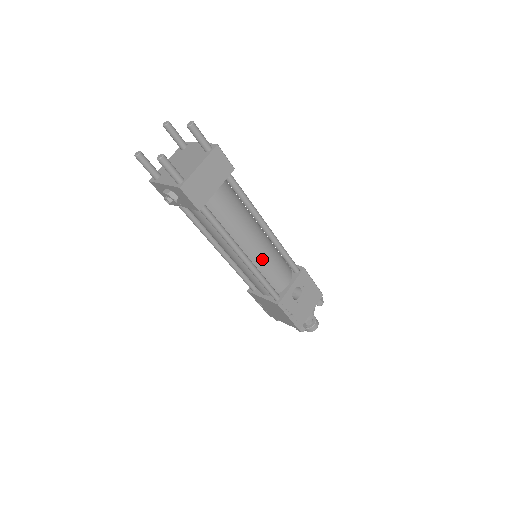
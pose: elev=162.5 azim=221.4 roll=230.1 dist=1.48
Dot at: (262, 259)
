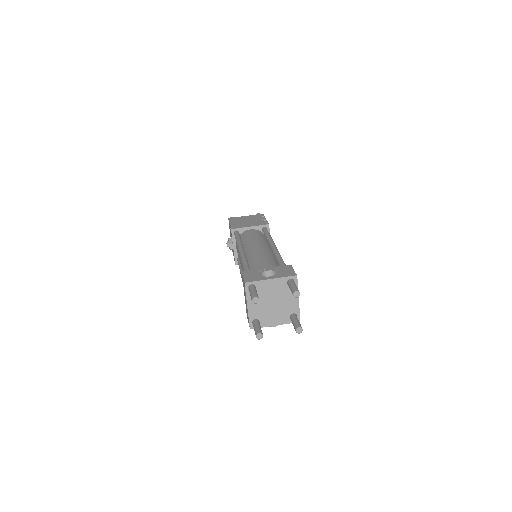
Dot at: occluded
